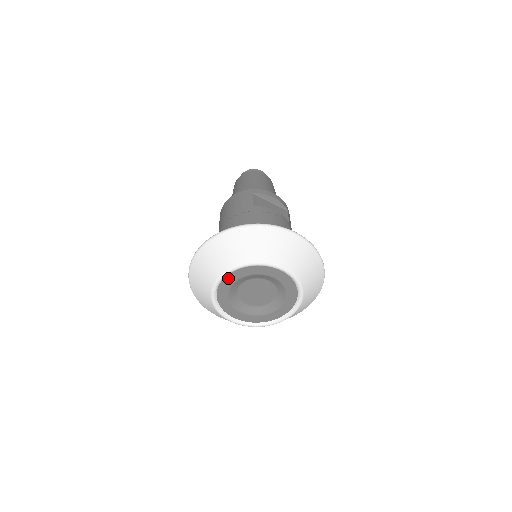
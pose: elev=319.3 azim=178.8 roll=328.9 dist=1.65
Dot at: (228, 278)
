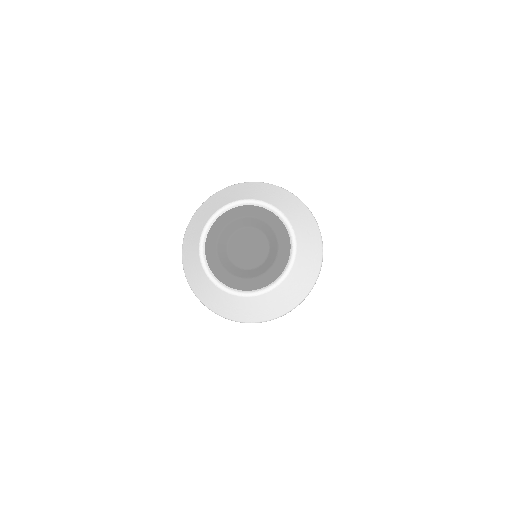
Dot at: (234, 211)
